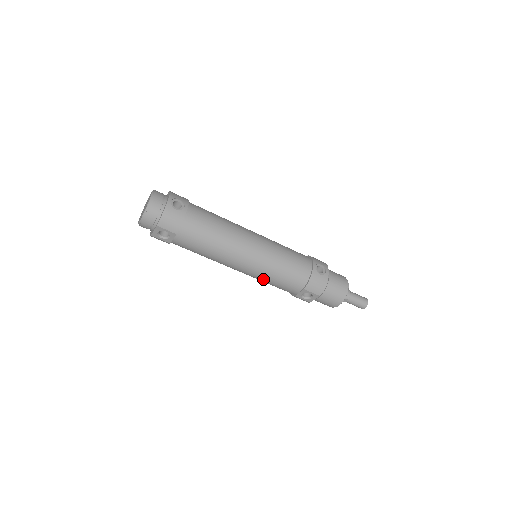
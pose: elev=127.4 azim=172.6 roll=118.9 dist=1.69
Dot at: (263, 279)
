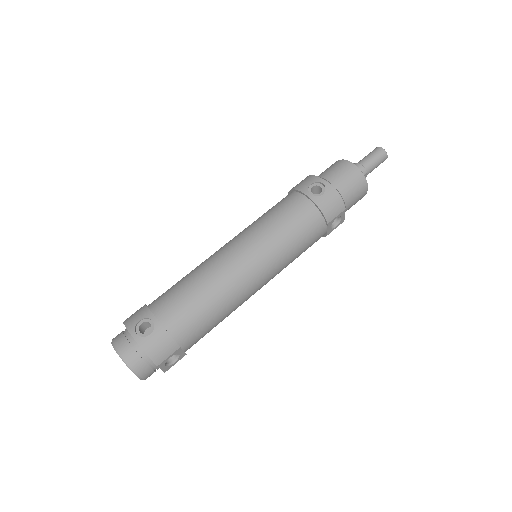
Dot at: occluded
